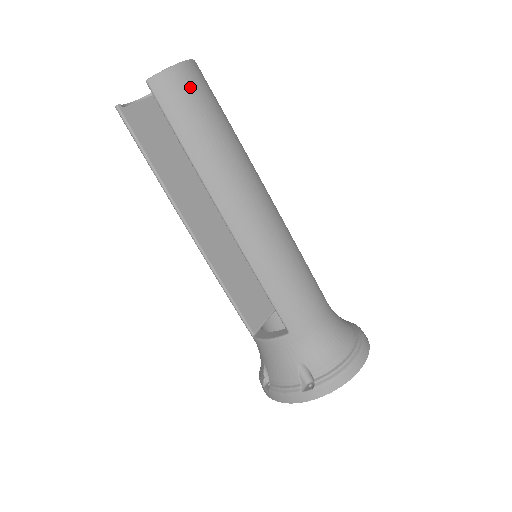
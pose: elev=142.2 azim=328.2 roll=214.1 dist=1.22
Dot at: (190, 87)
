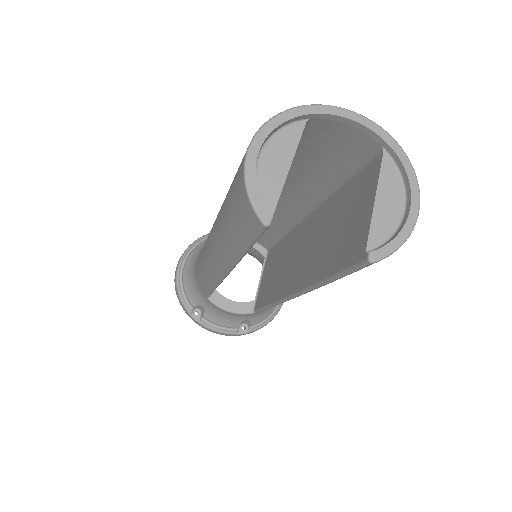
Dot at: occluded
